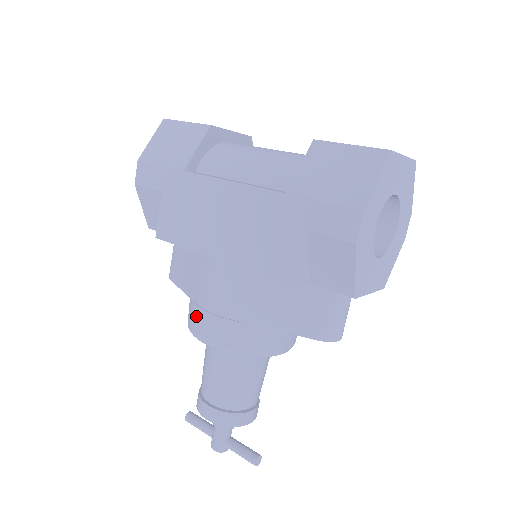
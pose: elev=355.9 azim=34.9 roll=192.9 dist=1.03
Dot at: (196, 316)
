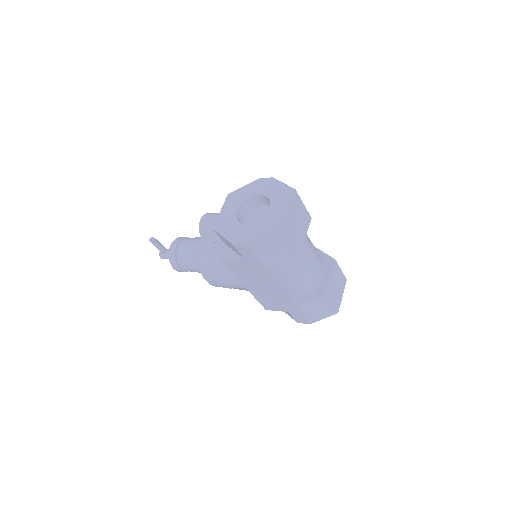
Dot at: (211, 277)
